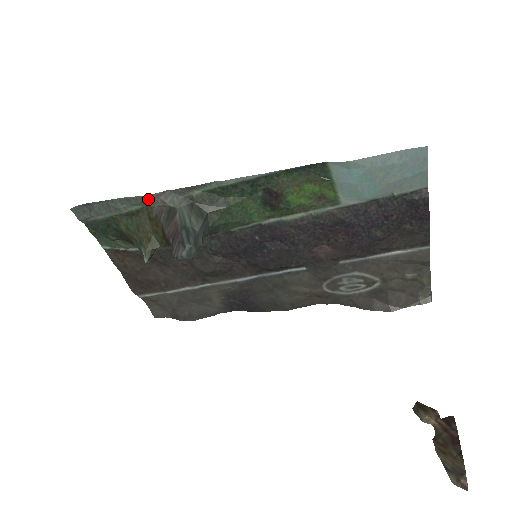
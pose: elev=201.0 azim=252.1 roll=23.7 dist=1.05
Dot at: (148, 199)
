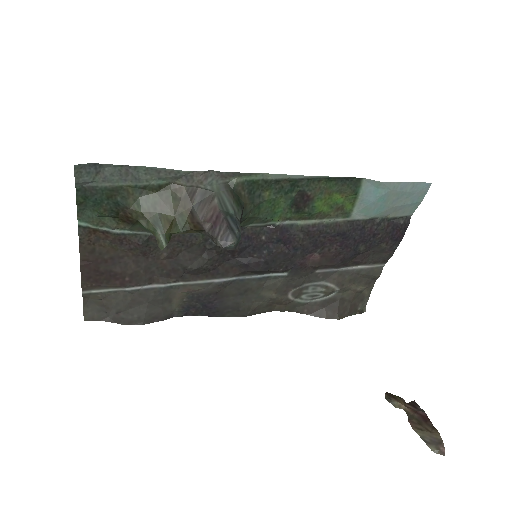
Dot at: (184, 175)
